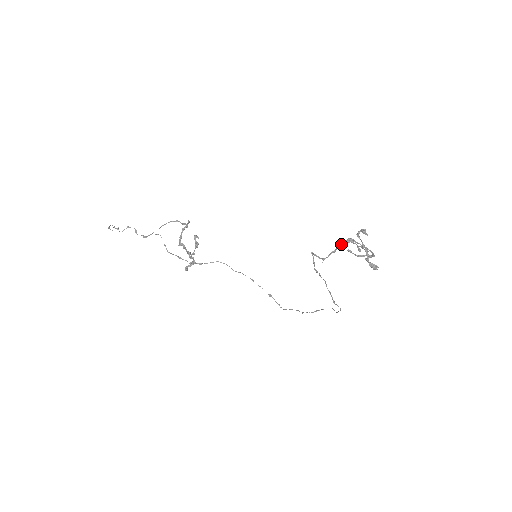
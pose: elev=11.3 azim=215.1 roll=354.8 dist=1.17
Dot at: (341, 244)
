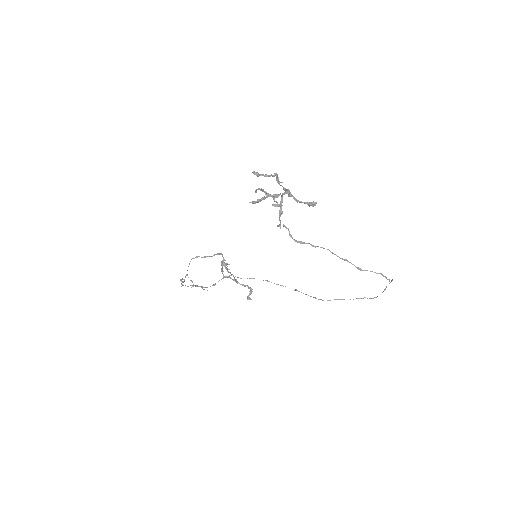
Dot at: (282, 201)
